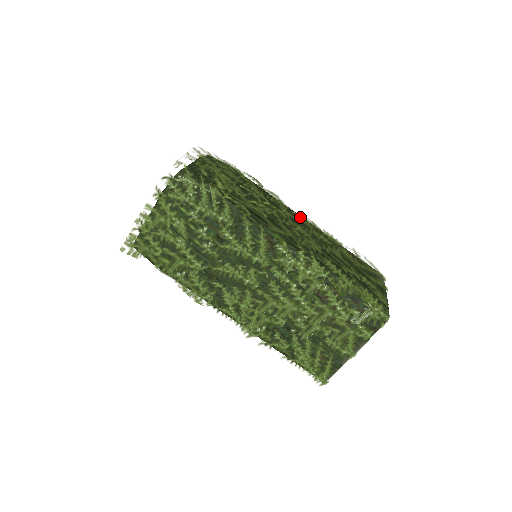
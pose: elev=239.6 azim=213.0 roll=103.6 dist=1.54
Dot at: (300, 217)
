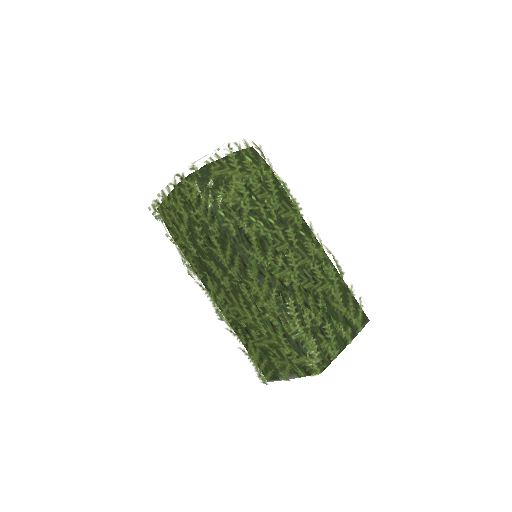
Dot at: (306, 240)
